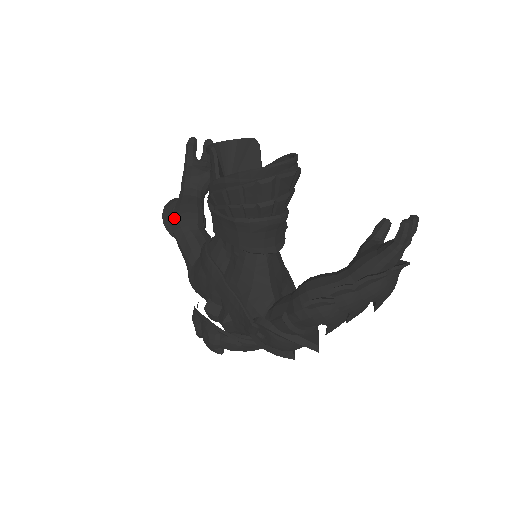
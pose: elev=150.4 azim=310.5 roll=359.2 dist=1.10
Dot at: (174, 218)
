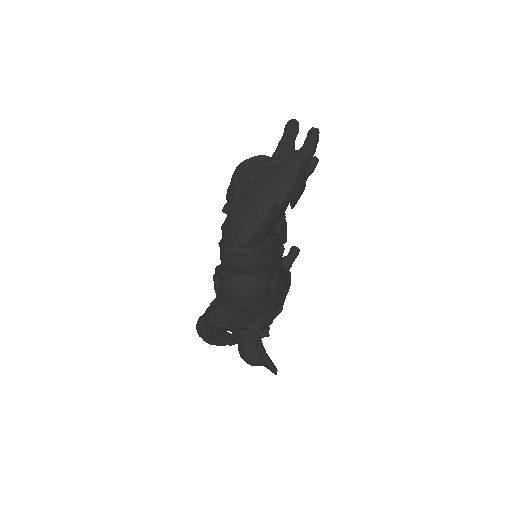
Dot at: occluded
